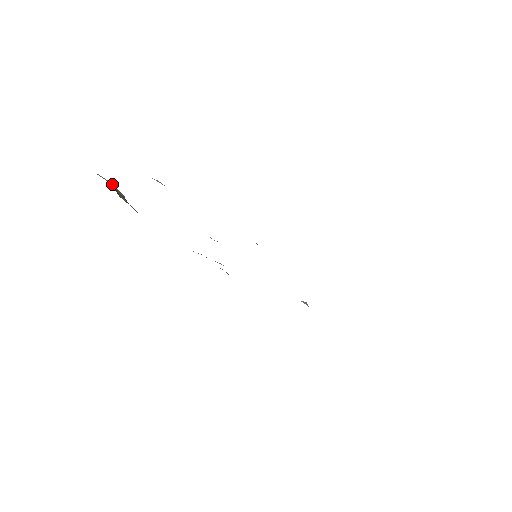
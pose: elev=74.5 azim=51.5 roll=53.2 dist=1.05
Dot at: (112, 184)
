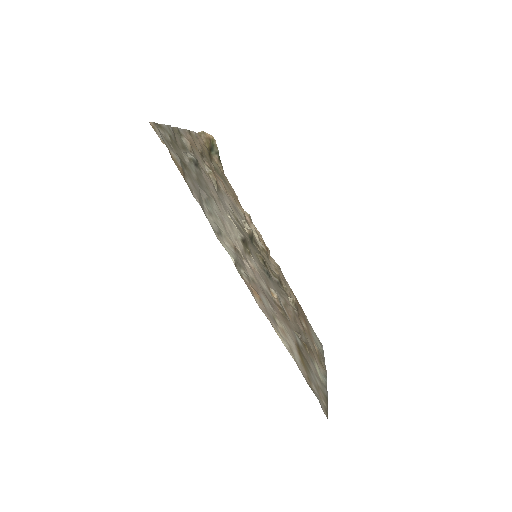
Dot at: (213, 139)
